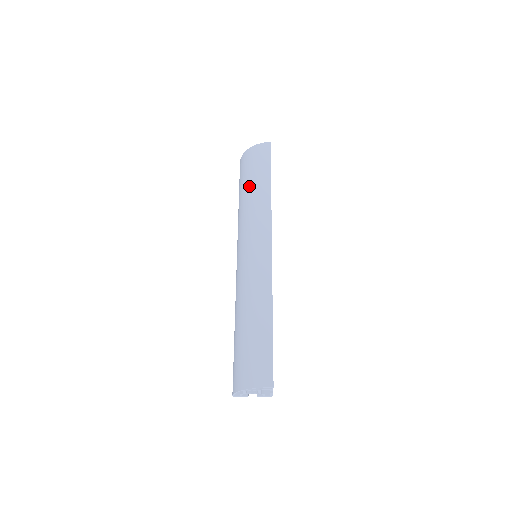
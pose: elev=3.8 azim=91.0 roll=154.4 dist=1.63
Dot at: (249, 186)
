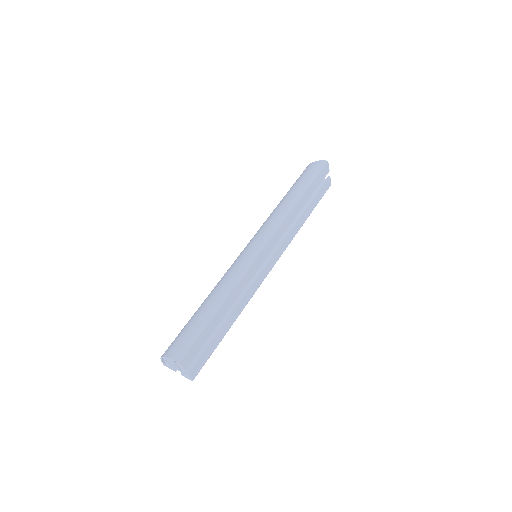
Dot at: (286, 194)
